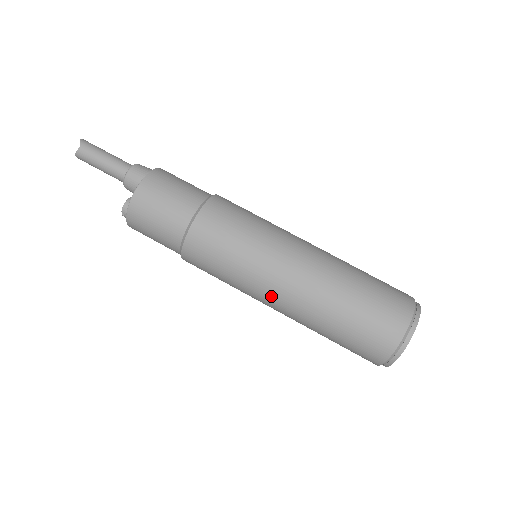
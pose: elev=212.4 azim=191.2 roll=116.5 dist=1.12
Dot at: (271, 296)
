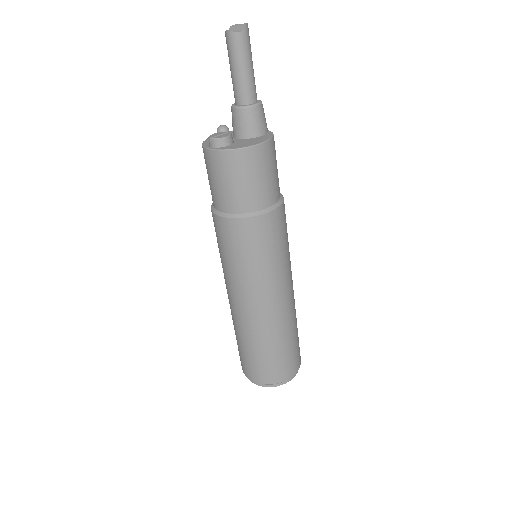
Dot at: (239, 299)
